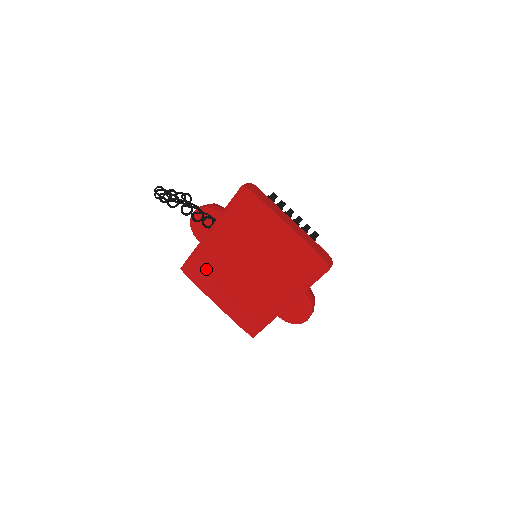
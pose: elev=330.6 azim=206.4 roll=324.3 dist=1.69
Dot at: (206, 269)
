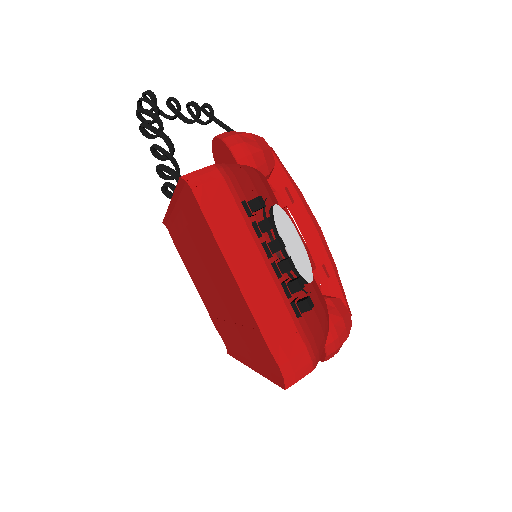
Dot at: (181, 245)
